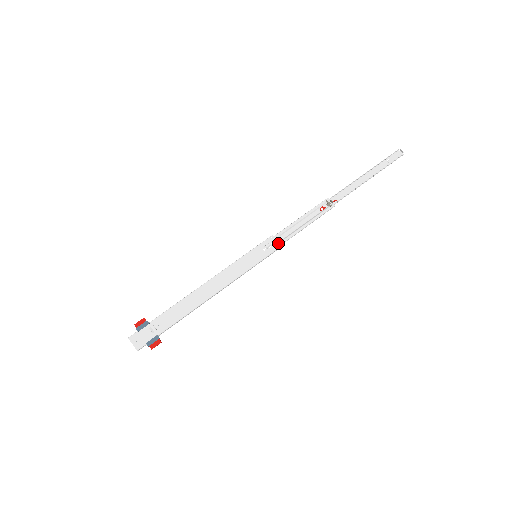
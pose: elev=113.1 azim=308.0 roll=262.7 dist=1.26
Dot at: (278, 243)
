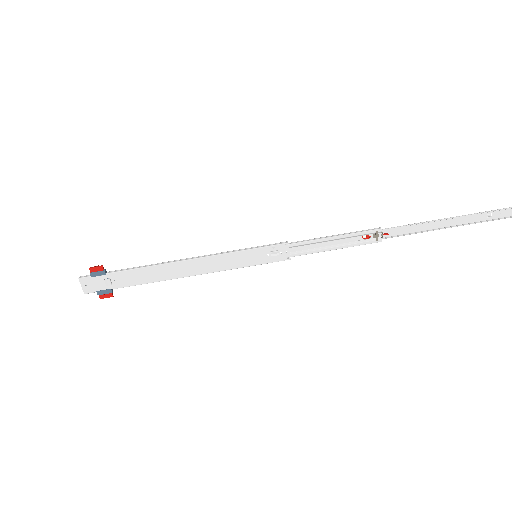
Dot at: (289, 255)
